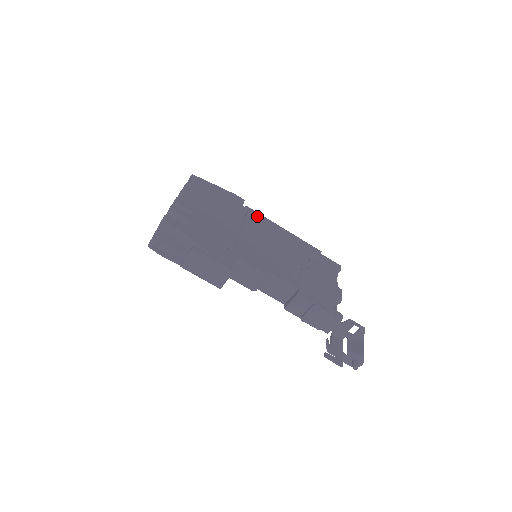
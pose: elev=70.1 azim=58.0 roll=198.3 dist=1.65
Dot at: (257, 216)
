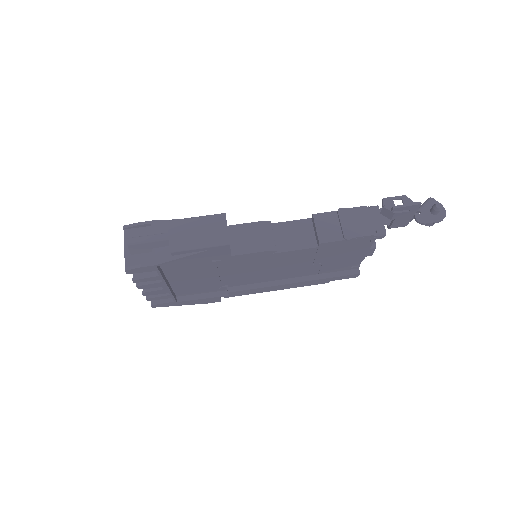
Dot at: occluded
